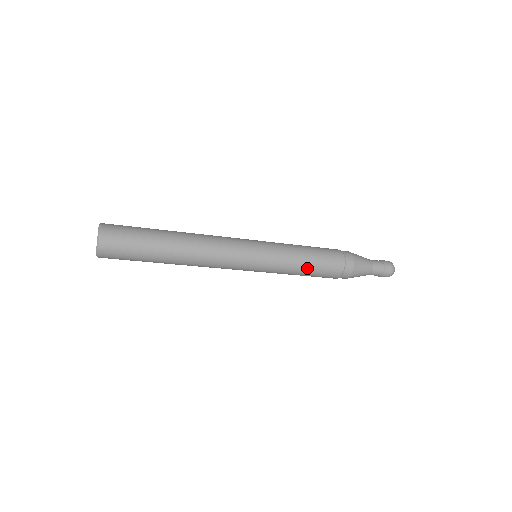
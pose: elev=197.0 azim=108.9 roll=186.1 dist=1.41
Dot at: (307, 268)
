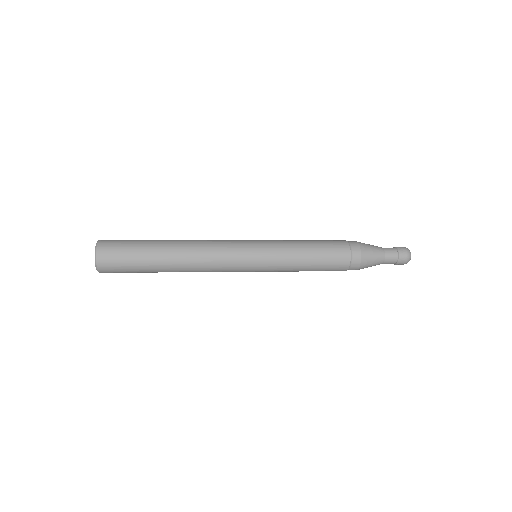
Dot at: (310, 260)
